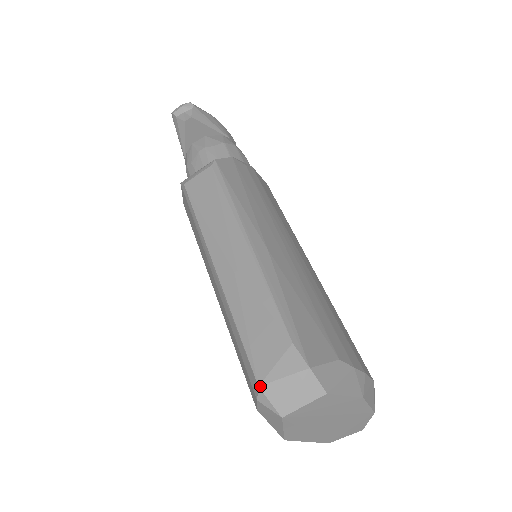
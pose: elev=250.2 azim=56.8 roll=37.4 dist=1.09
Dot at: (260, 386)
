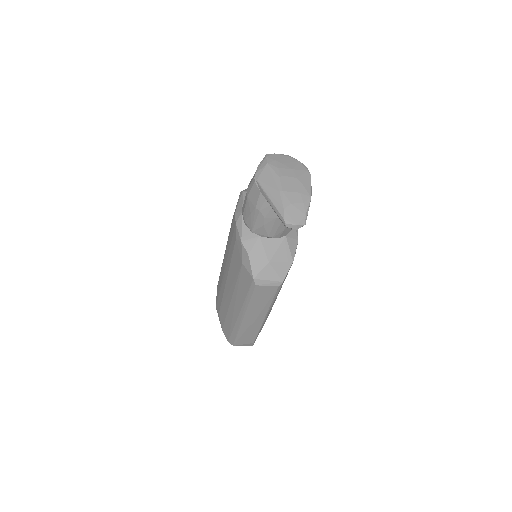
Dot at: occluded
